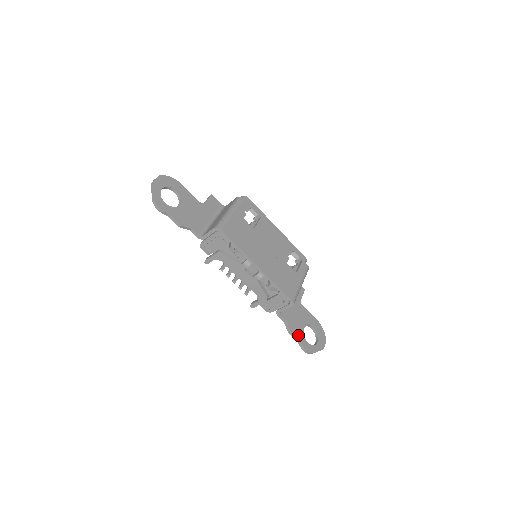
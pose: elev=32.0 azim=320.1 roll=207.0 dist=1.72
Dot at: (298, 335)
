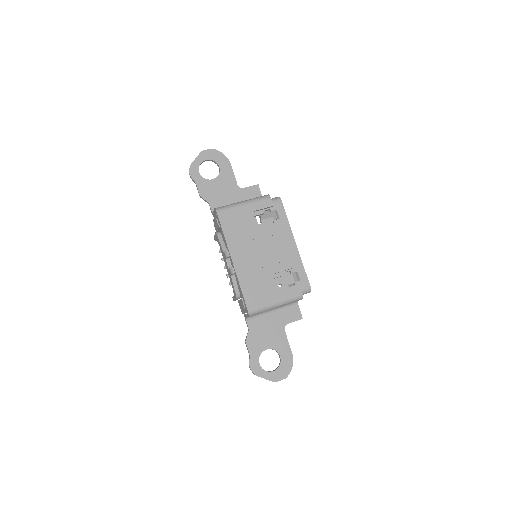
Dot at: (253, 350)
